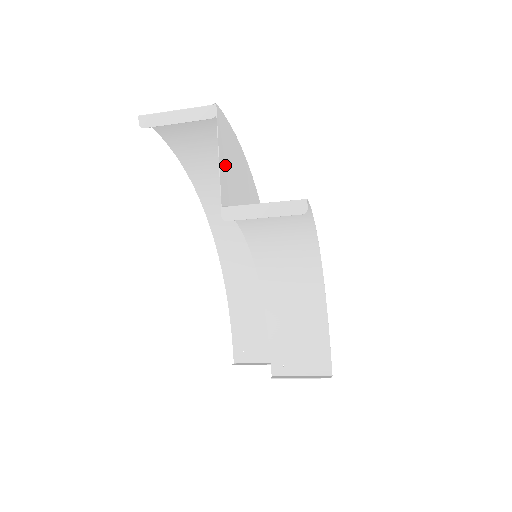
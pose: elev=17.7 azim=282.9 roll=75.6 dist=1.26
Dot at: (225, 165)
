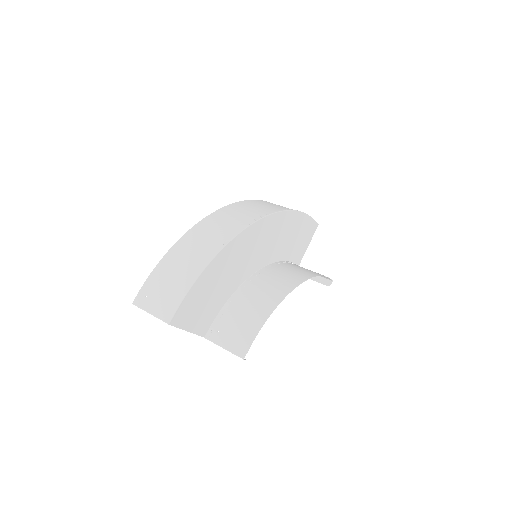
Dot at: (196, 320)
